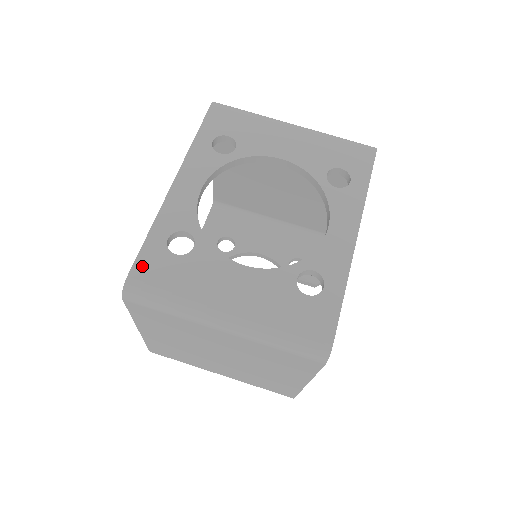
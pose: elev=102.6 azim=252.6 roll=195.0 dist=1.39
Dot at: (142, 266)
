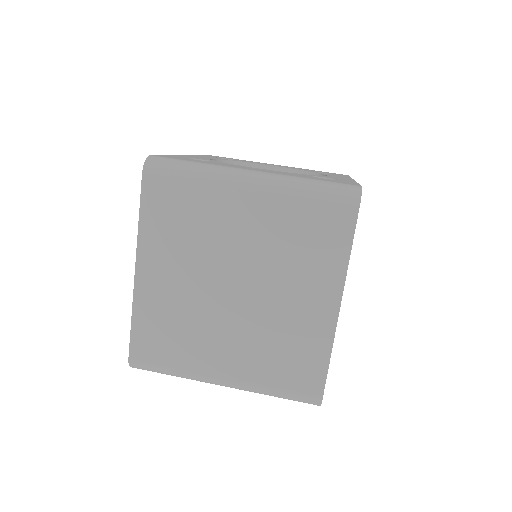
Dot at: (165, 156)
